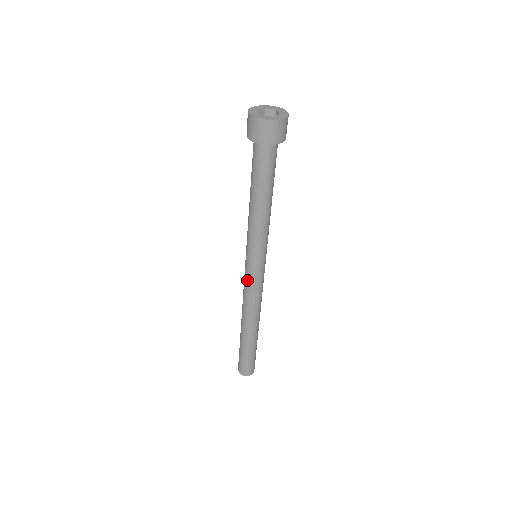
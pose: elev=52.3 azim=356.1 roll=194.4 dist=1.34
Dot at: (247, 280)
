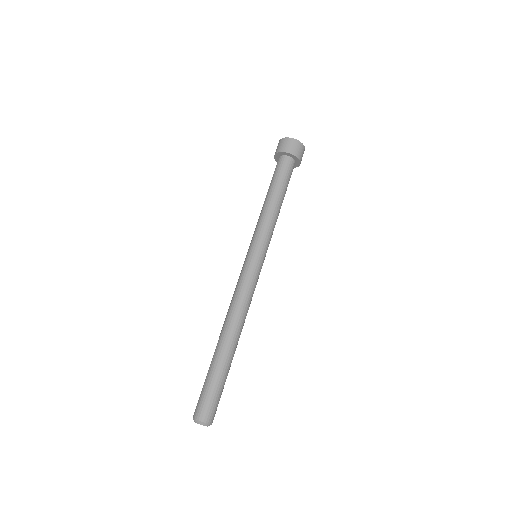
Dot at: (240, 274)
